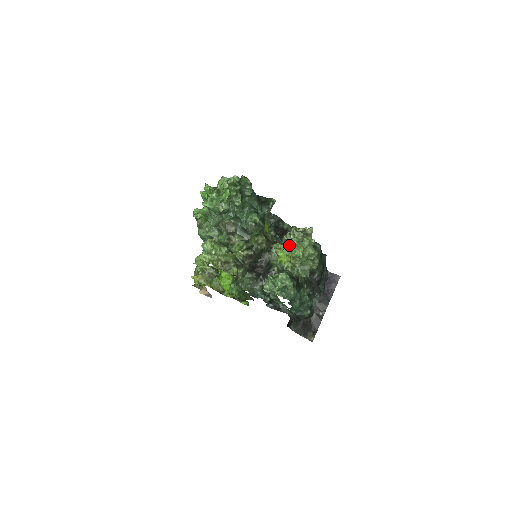
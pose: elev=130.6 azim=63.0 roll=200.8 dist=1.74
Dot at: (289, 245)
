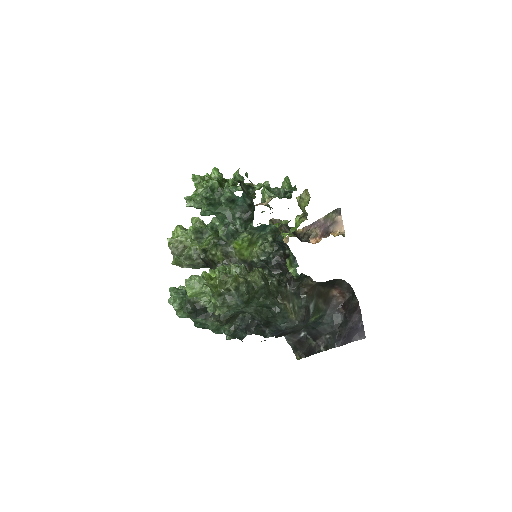
Dot at: (185, 279)
